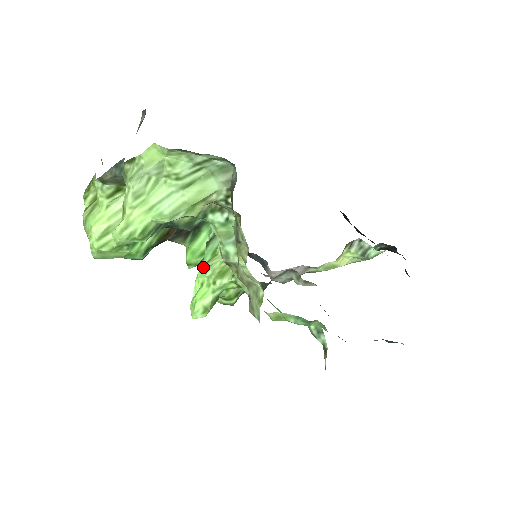
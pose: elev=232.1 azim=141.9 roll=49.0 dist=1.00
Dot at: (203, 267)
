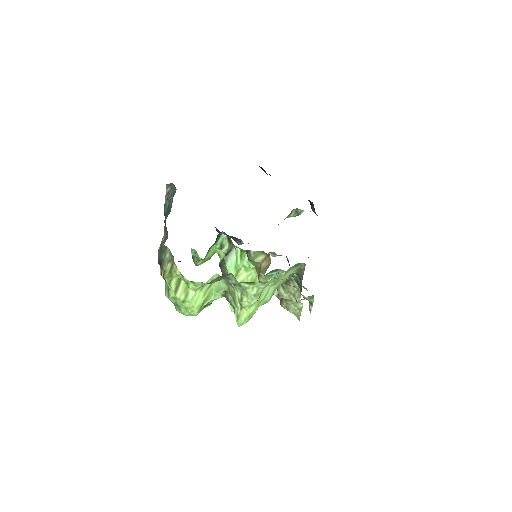
Dot at: occluded
